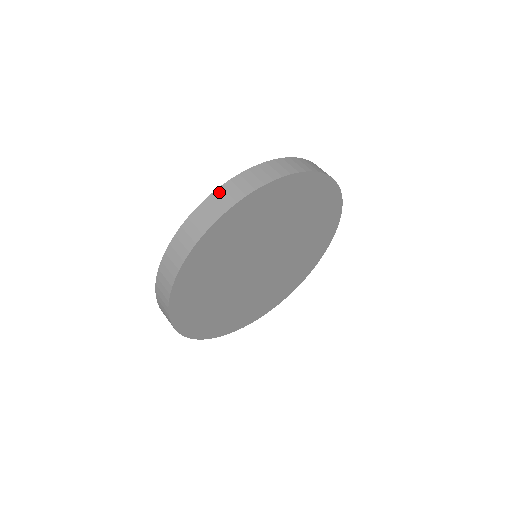
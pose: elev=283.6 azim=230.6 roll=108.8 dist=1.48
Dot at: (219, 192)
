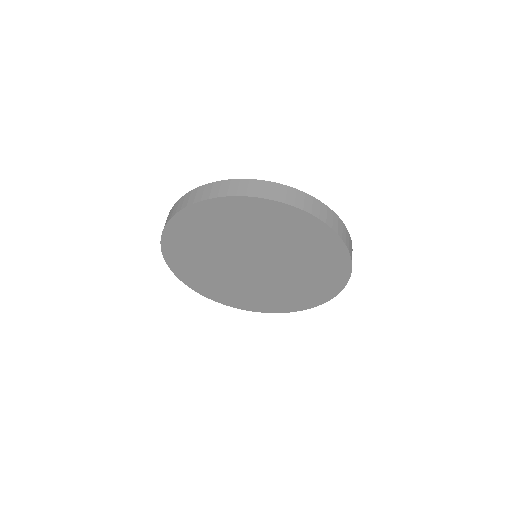
Dot at: (254, 182)
